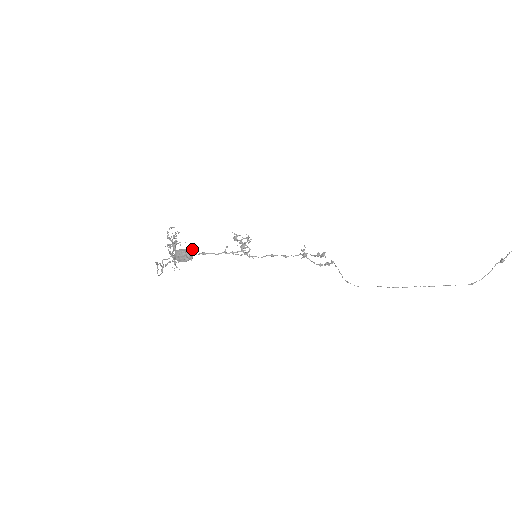
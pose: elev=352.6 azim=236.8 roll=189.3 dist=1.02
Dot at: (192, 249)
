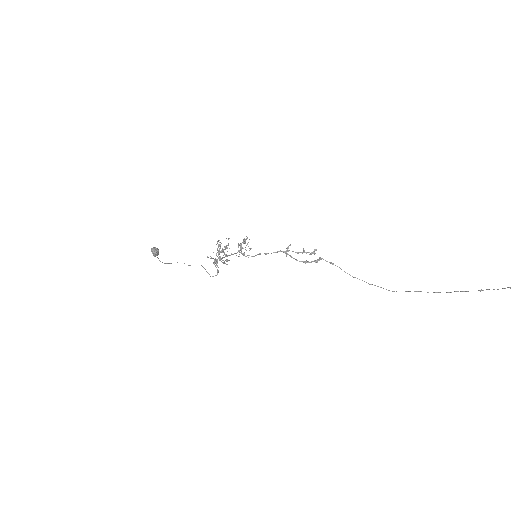
Dot at: (224, 254)
